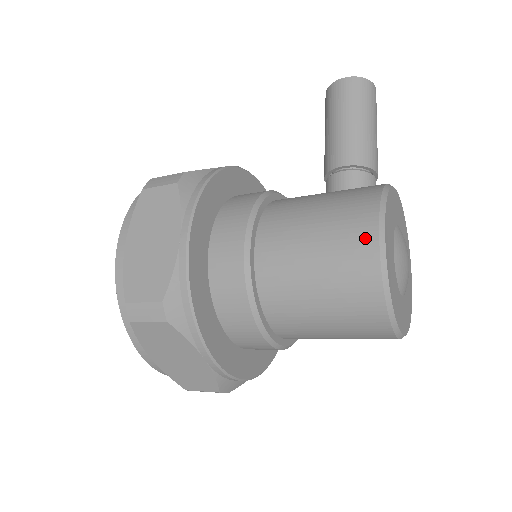
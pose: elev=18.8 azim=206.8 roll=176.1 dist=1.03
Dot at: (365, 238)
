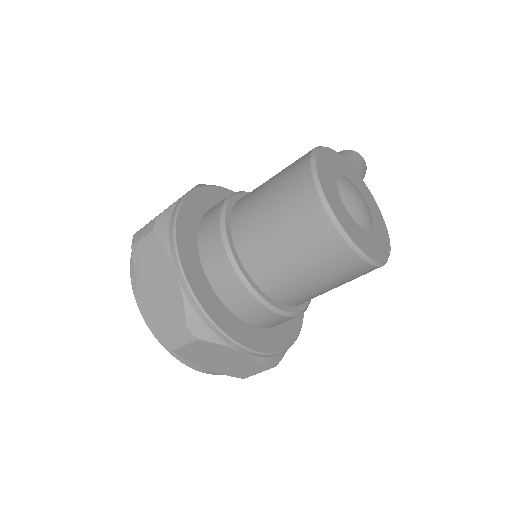
Dot at: (304, 155)
